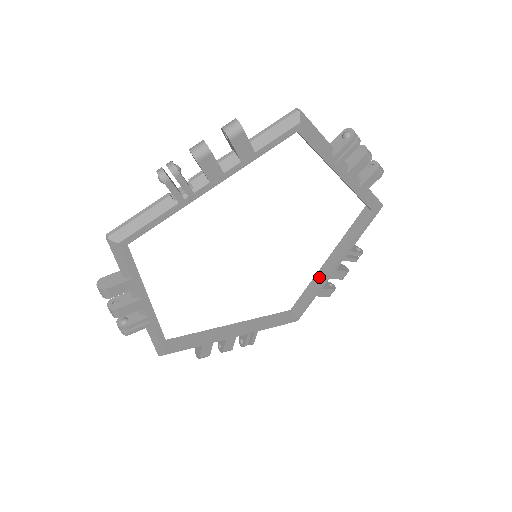
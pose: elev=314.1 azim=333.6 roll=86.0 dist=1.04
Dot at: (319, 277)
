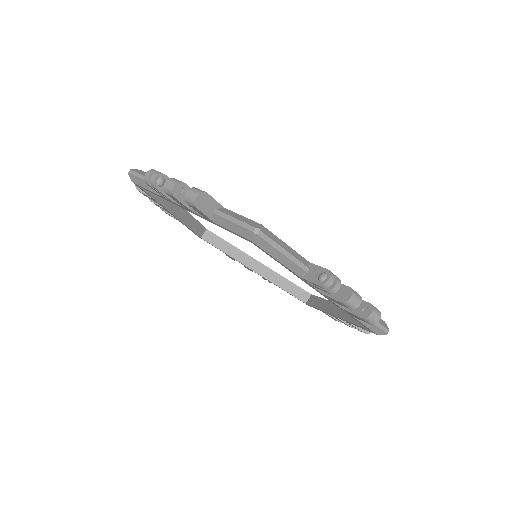
Dot at: (244, 257)
